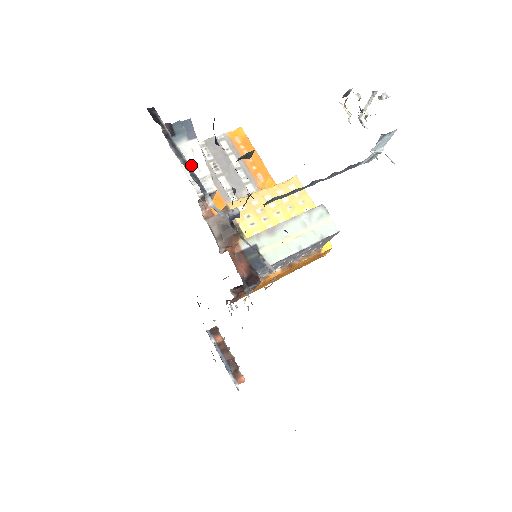
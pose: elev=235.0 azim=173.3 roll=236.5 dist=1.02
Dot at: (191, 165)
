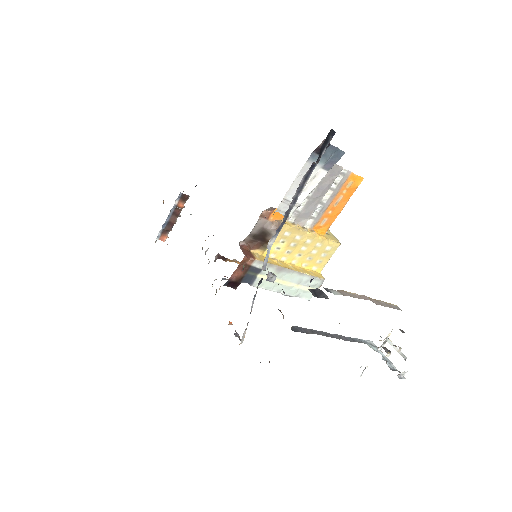
Dot at: occluded
